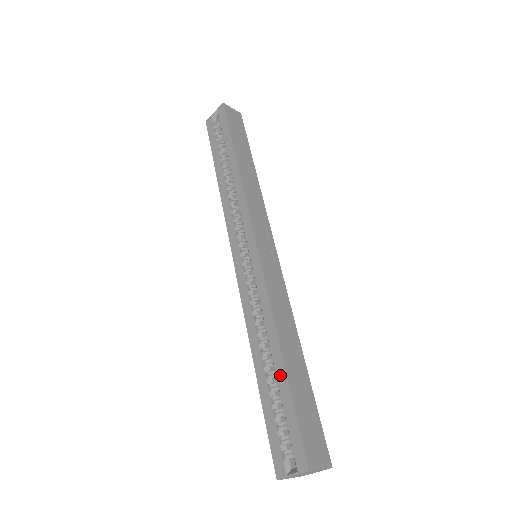
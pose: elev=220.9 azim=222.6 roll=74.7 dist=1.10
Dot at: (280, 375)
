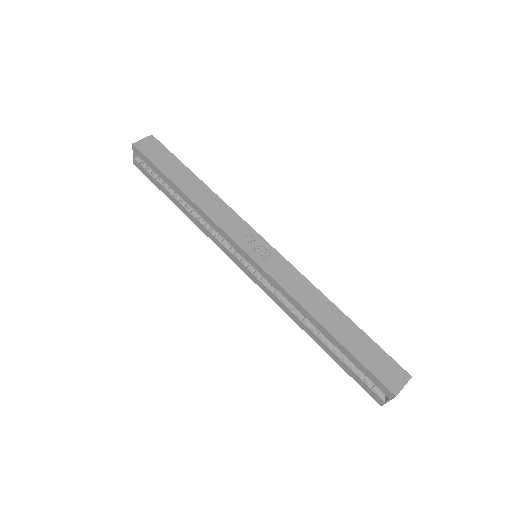
Dot at: (335, 343)
